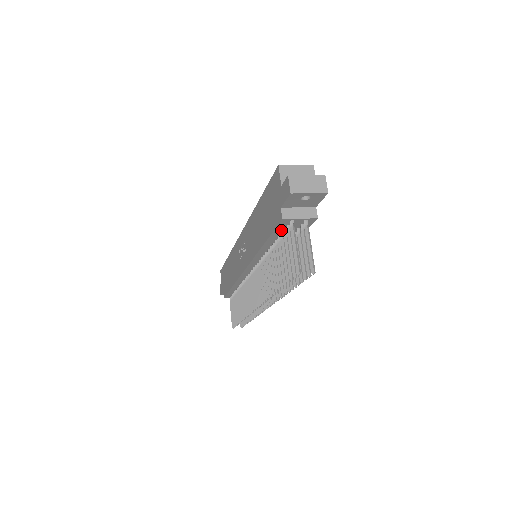
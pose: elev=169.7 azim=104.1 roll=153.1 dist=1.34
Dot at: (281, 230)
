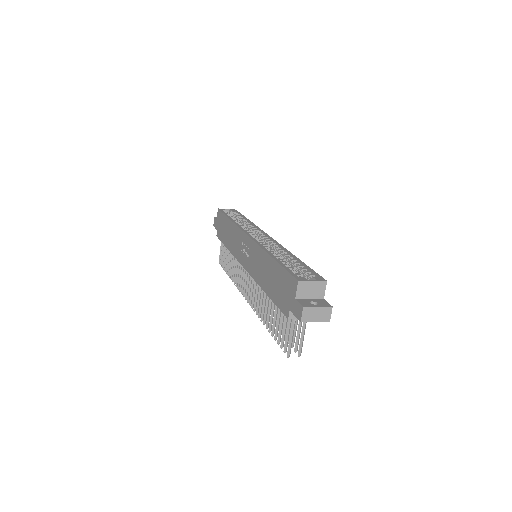
Dot at: occluded
